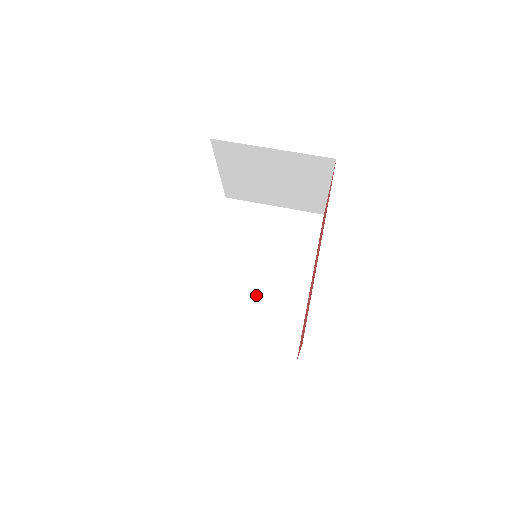
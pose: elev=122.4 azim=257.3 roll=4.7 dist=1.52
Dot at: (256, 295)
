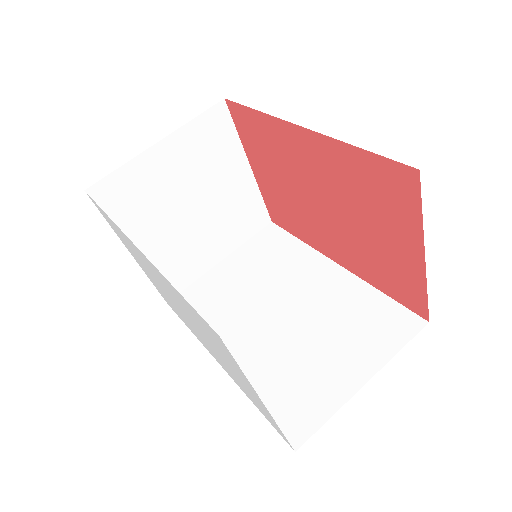
Dot at: (305, 328)
